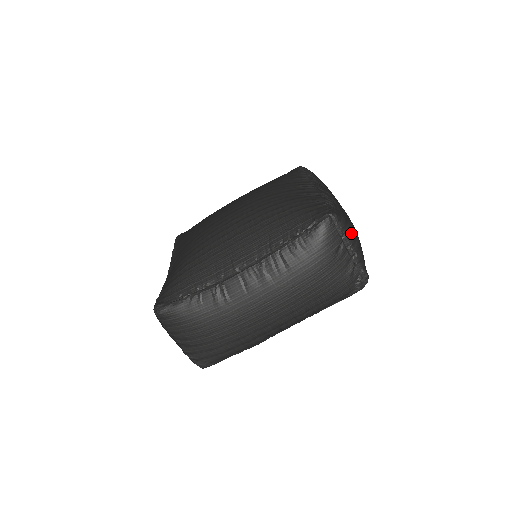
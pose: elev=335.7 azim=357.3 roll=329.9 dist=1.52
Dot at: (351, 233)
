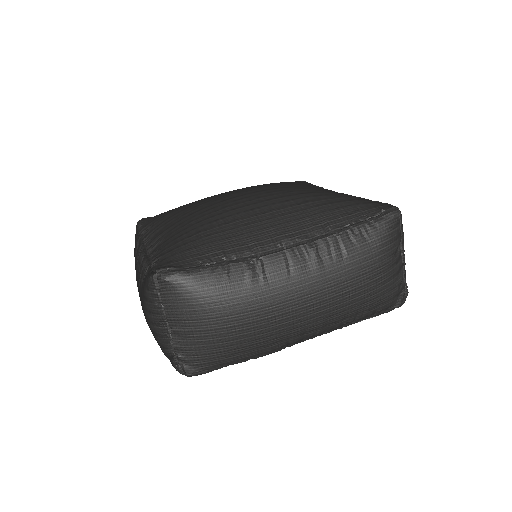
Dot at: occluded
